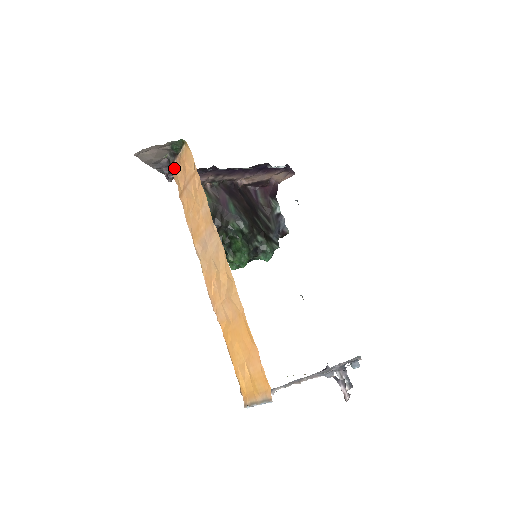
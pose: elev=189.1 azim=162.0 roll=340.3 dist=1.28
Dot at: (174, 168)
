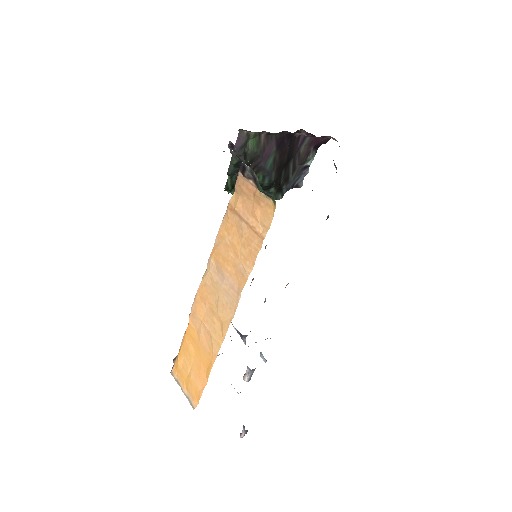
Dot at: (244, 181)
